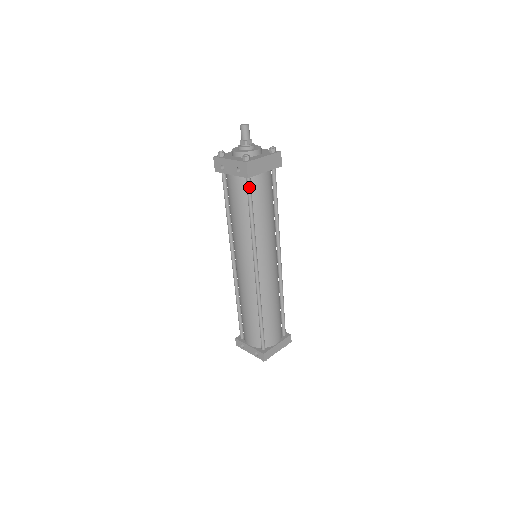
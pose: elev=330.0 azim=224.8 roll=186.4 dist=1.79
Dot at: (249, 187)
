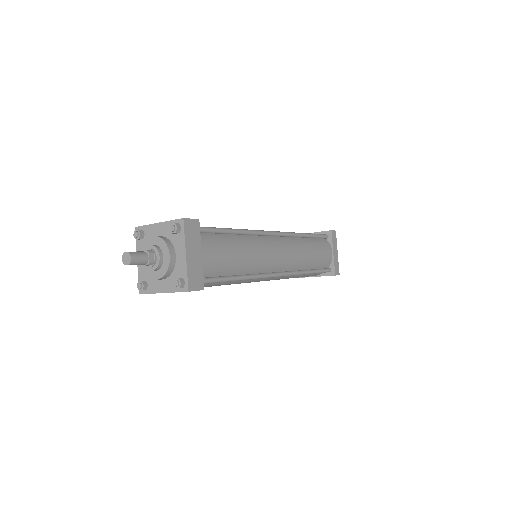
Dot at: (209, 282)
